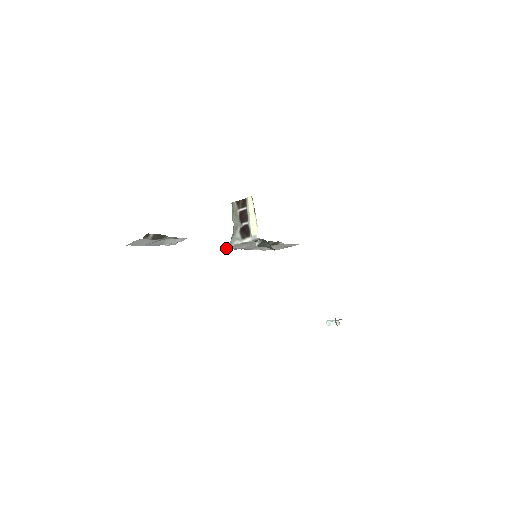
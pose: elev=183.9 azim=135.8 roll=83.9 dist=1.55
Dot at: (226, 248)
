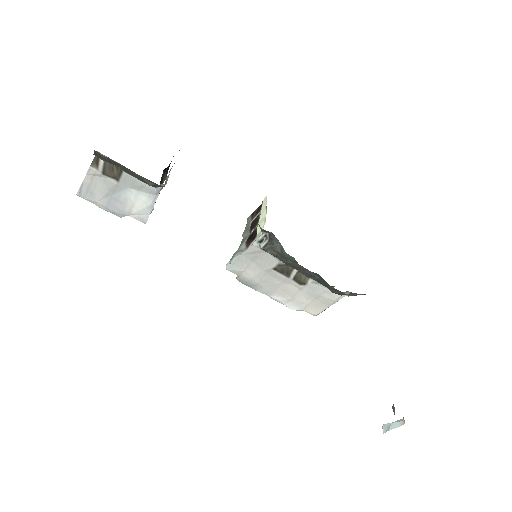
Dot at: (226, 268)
